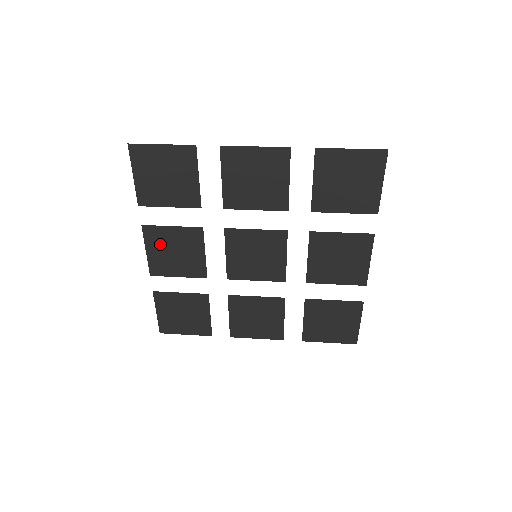
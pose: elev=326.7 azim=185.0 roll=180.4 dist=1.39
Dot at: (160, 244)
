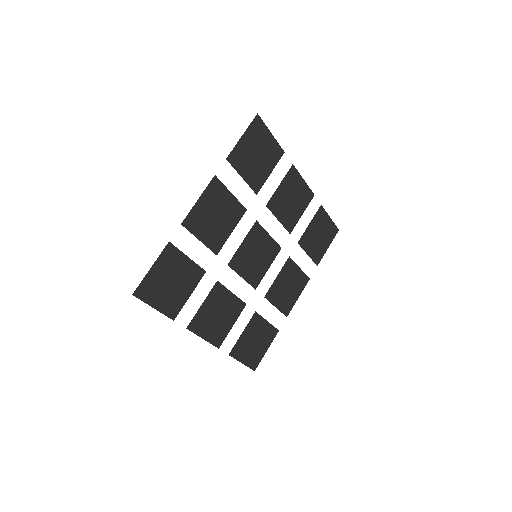
Dot at: (206, 324)
